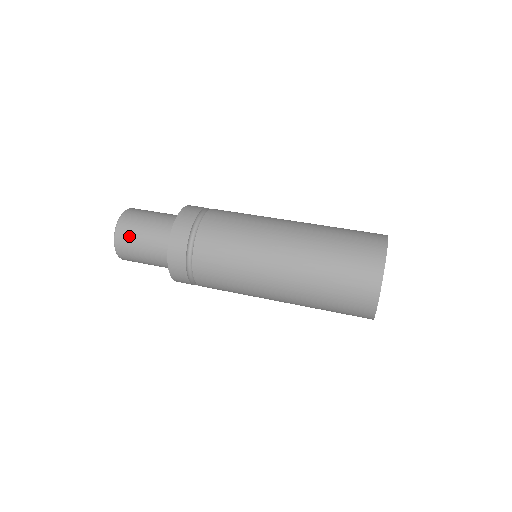
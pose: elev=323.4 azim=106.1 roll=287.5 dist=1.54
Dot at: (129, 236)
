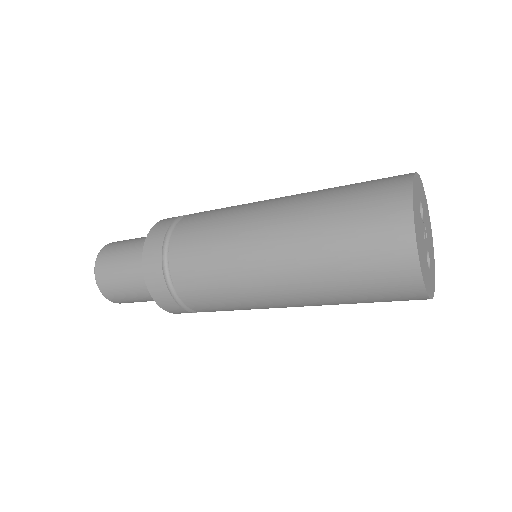
Dot at: (112, 251)
